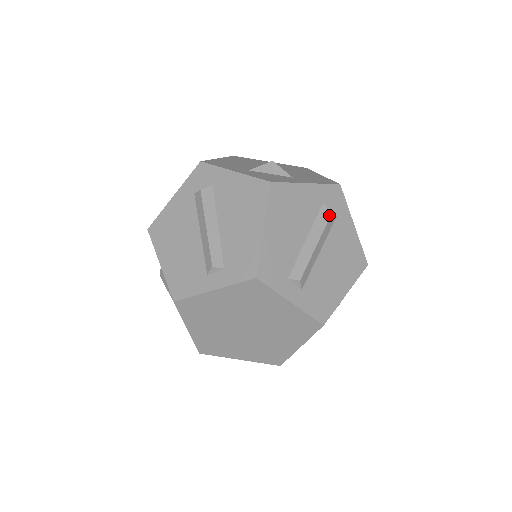
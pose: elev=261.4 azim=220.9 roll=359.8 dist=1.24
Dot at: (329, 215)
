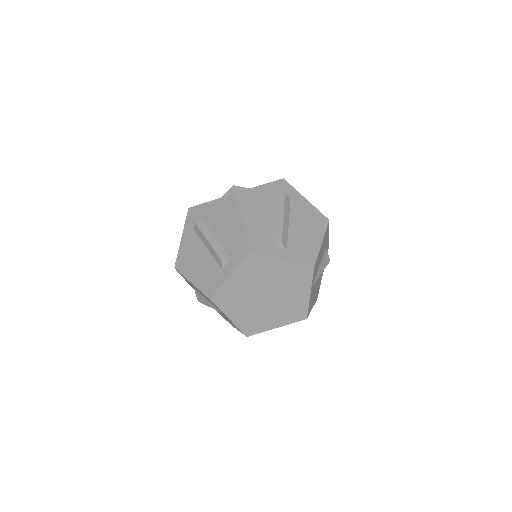
Dot at: (283, 198)
